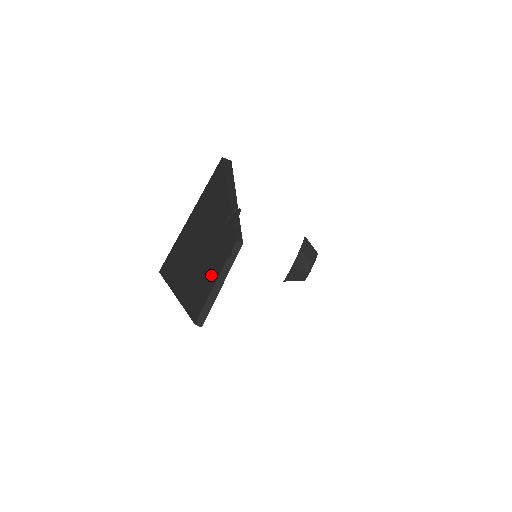
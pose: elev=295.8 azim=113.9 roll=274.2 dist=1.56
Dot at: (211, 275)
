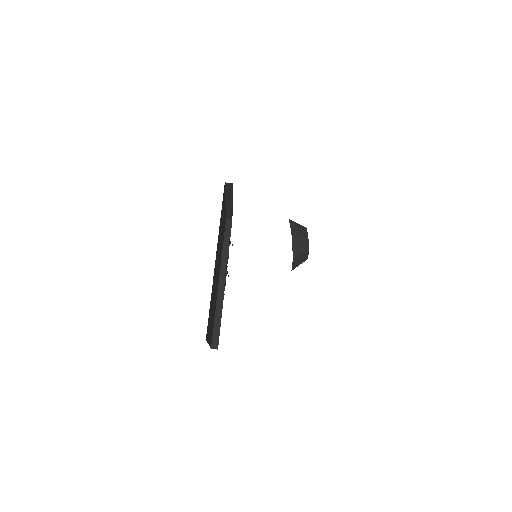
Dot at: (222, 228)
